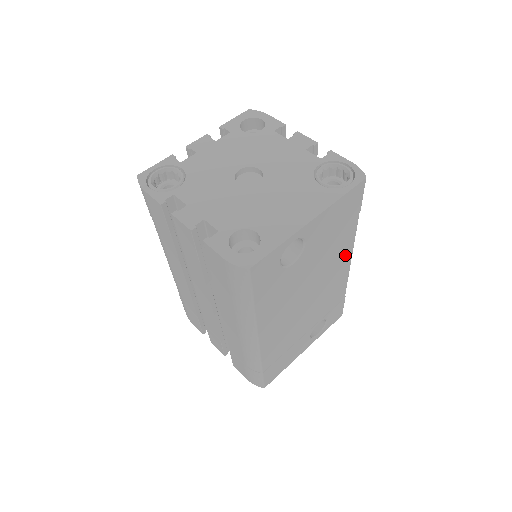
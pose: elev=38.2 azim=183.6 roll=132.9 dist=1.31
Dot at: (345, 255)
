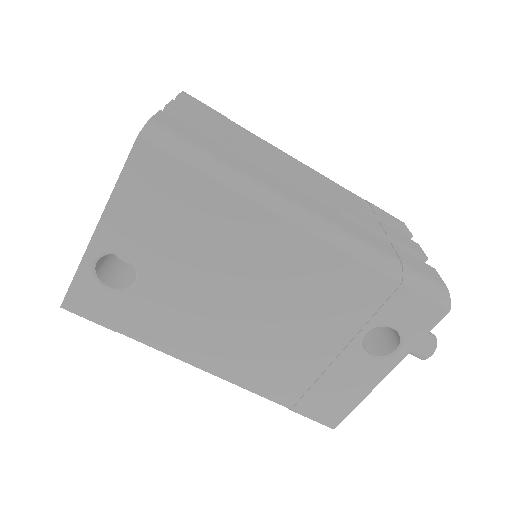
Dot at: (272, 233)
